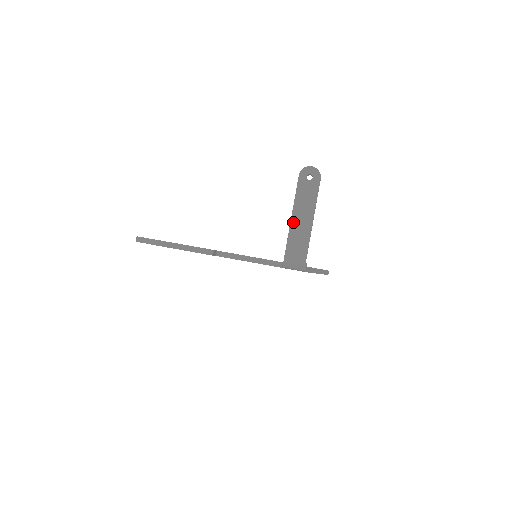
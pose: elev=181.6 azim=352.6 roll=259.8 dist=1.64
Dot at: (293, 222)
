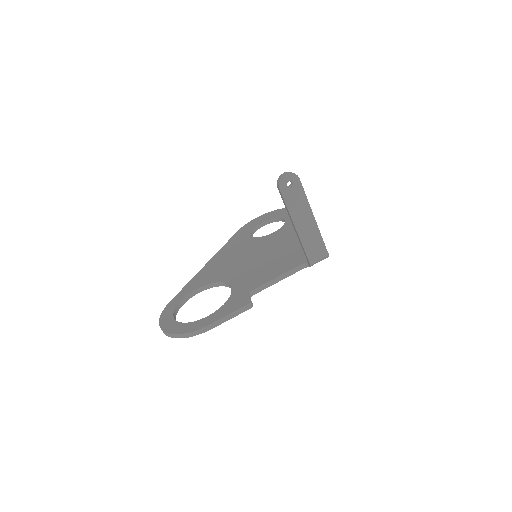
Dot at: (299, 230)
